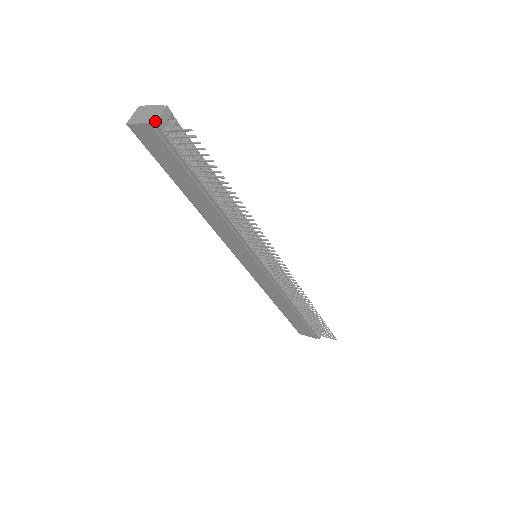
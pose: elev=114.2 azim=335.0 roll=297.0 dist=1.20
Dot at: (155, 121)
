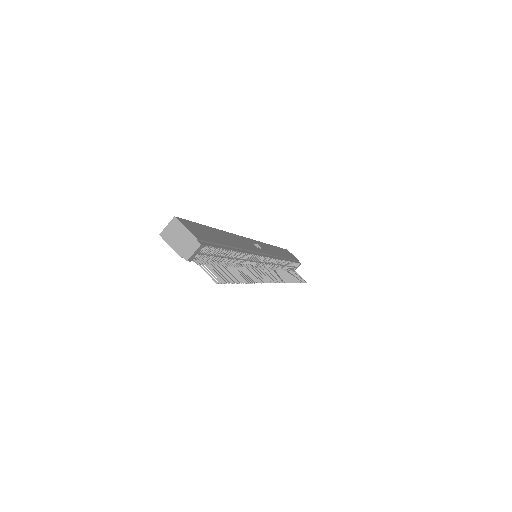
Dot at: (187, 260)
